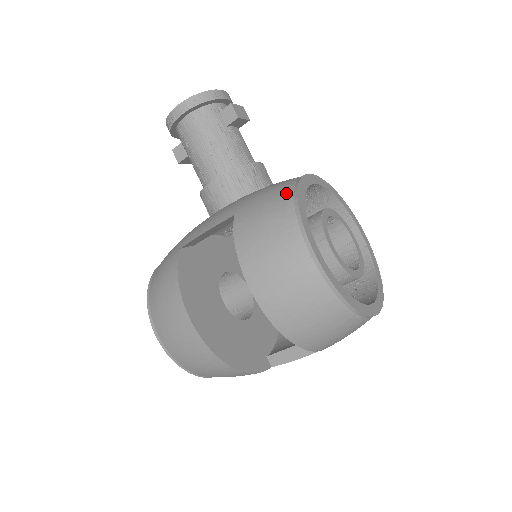
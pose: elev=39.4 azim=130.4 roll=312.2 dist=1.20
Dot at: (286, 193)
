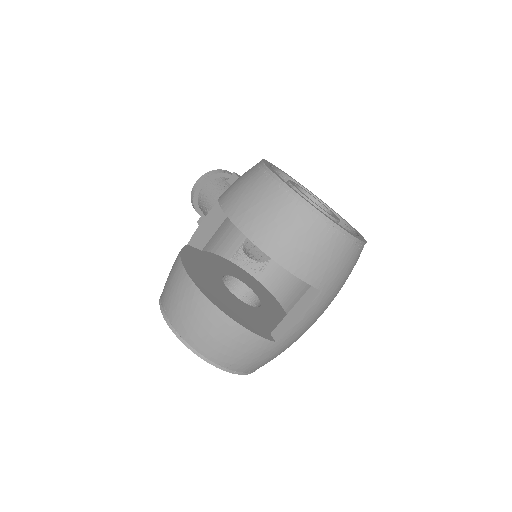
Dot at: occluded
